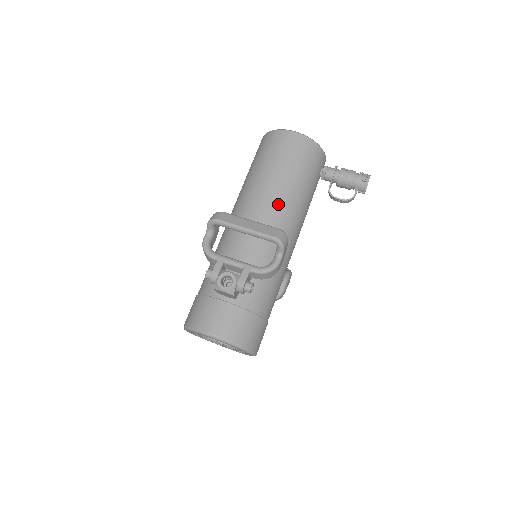
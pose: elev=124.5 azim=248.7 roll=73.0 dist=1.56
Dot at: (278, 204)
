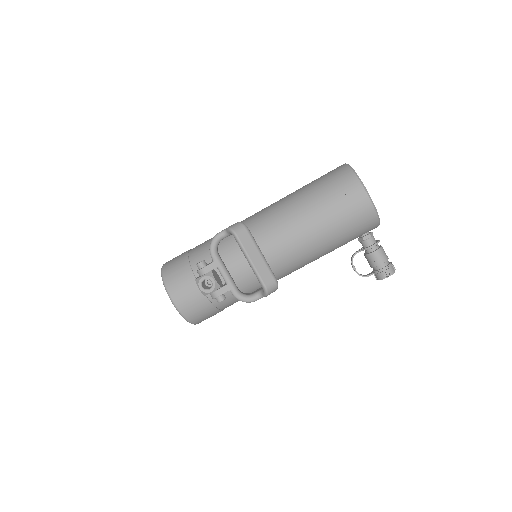
Dot at: (299, 246)
